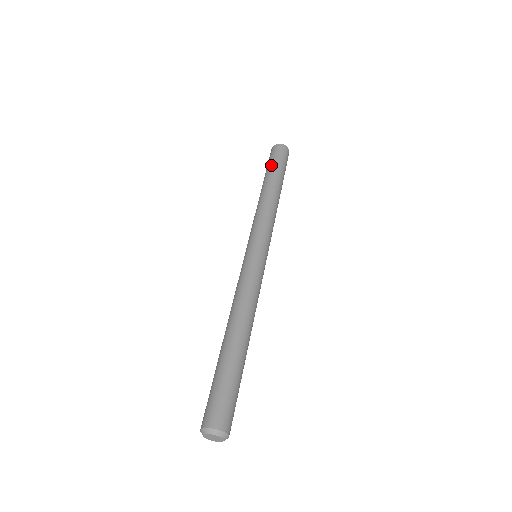
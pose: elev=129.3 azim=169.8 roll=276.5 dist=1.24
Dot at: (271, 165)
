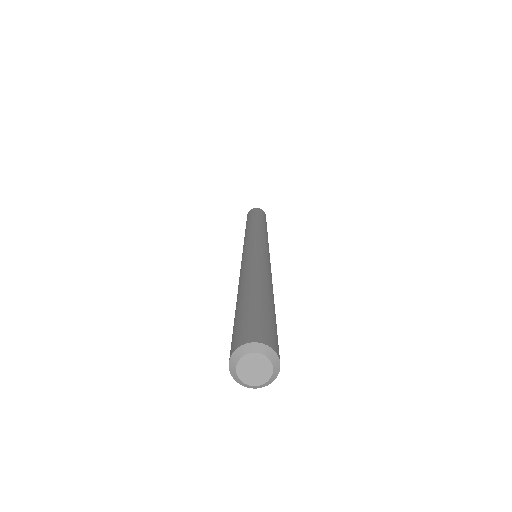
Dot at: (250, 216)
